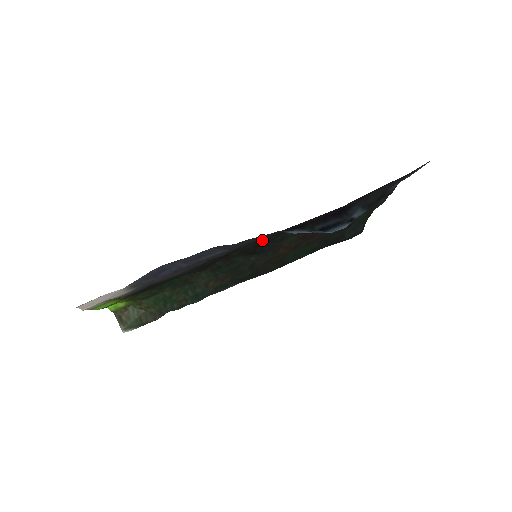
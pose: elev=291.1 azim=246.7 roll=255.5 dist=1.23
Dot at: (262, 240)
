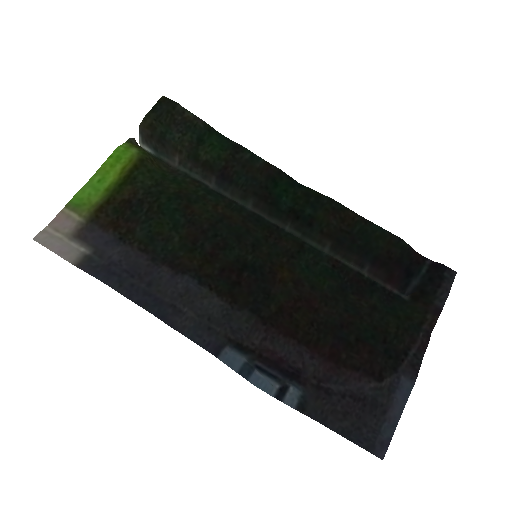
Dot at: (237, 295)
